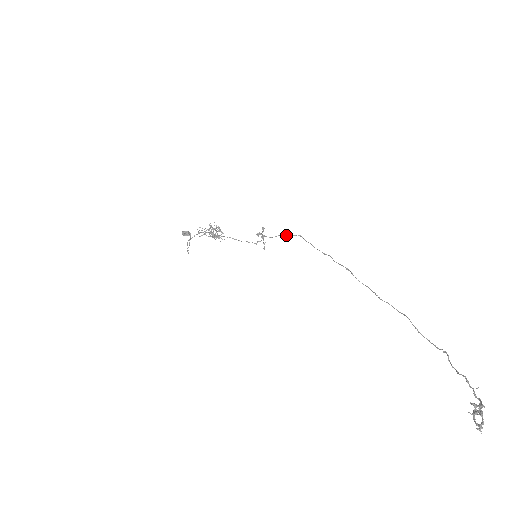
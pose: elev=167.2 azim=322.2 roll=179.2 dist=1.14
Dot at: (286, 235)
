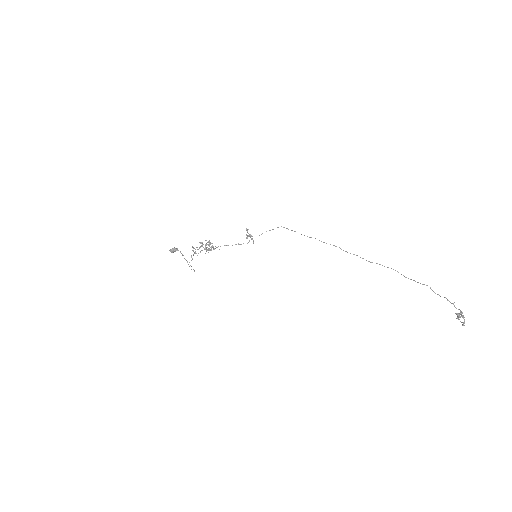
Dot at: (270, 230)
